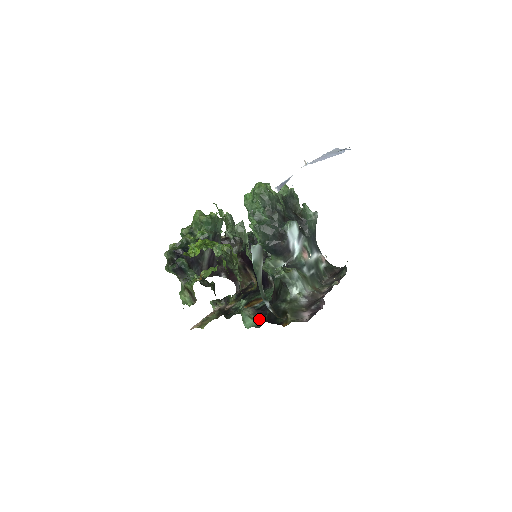
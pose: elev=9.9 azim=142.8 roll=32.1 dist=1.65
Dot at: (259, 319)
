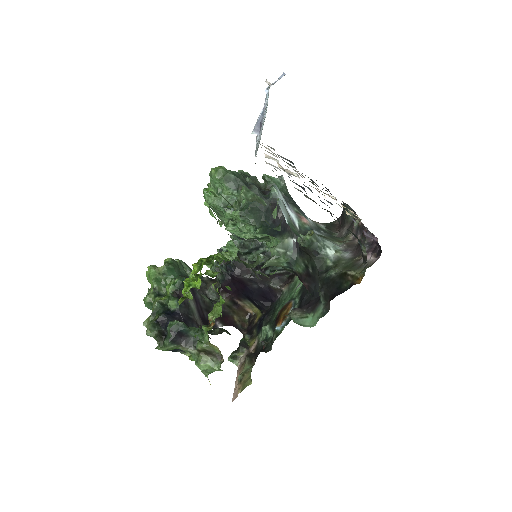
Dot at: (315, 310)
